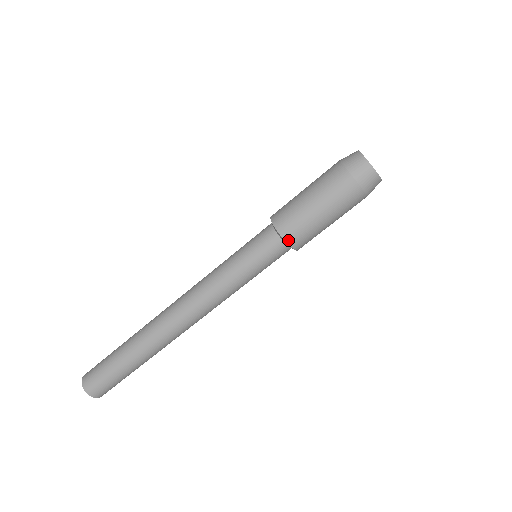
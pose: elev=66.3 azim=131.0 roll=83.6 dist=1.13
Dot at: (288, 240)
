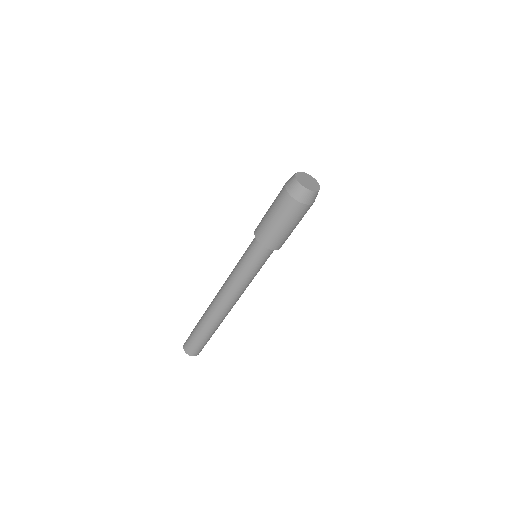
Dot at: (260, 241)
